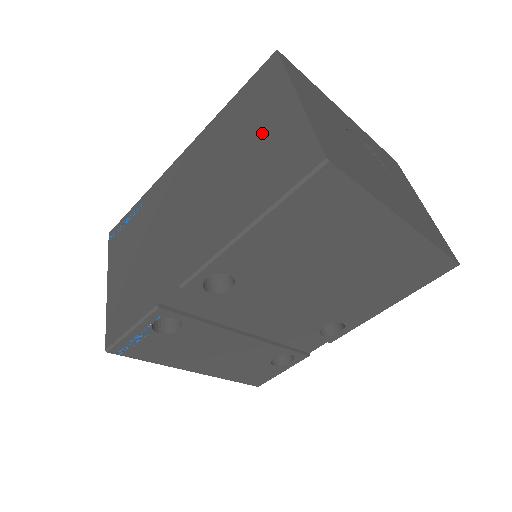
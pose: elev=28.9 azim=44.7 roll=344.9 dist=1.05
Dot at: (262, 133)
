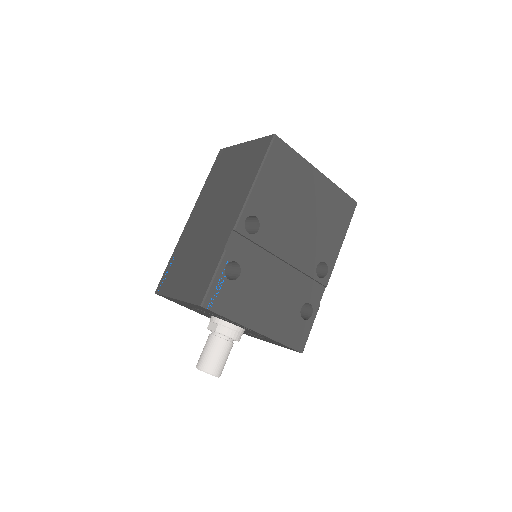
Dot at: (236, 163)
